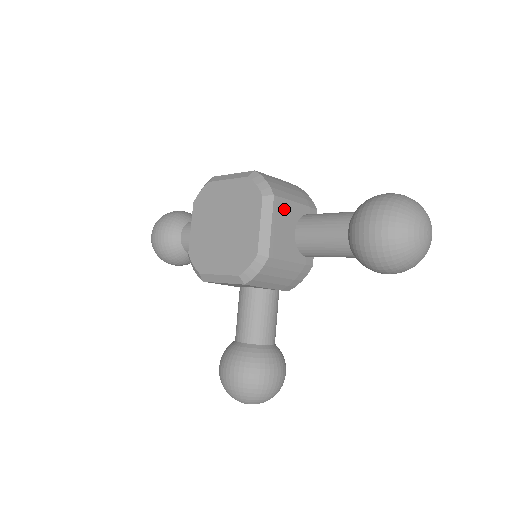
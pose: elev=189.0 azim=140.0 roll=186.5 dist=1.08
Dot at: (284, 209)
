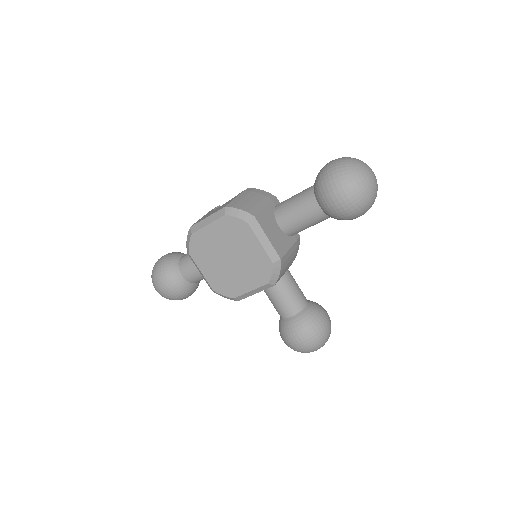
Dot at: (264, 219)
